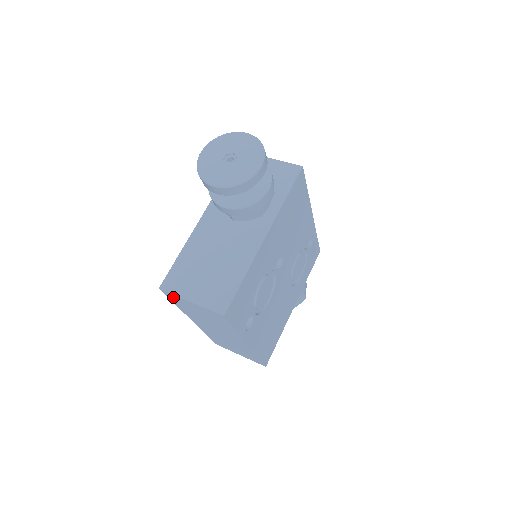
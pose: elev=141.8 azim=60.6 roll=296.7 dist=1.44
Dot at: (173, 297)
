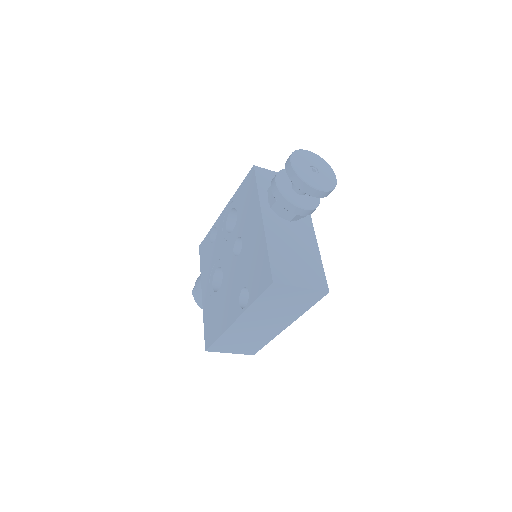
Dot at: (277, 289)
